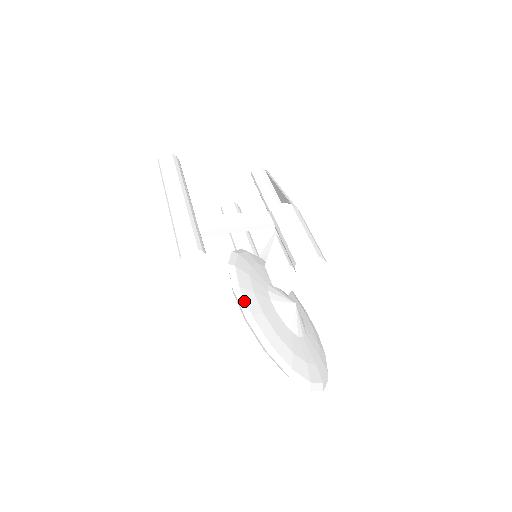
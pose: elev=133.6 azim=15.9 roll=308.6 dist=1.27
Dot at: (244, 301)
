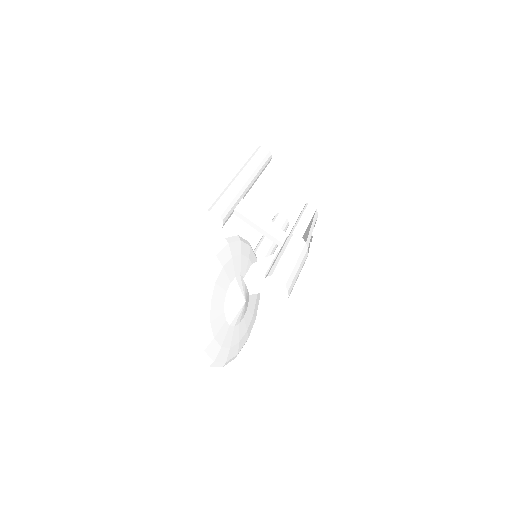
Dot at: (210, 265)
